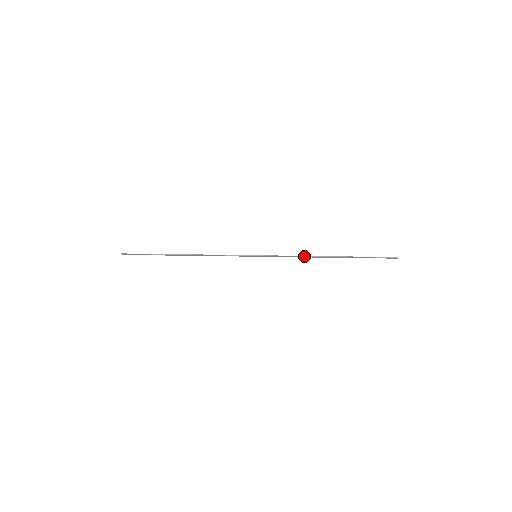
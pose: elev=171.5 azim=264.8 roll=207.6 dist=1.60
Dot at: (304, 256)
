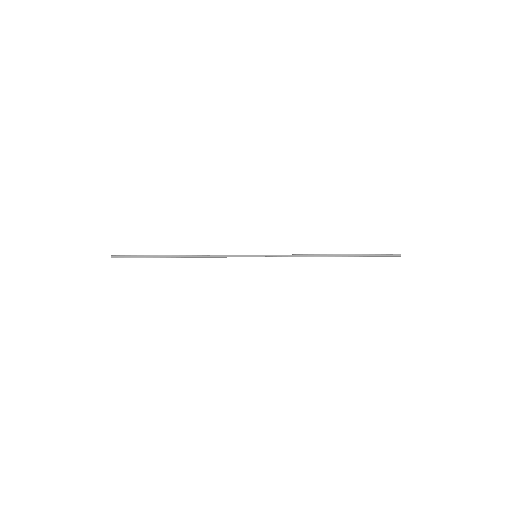
Dot at: occluded
